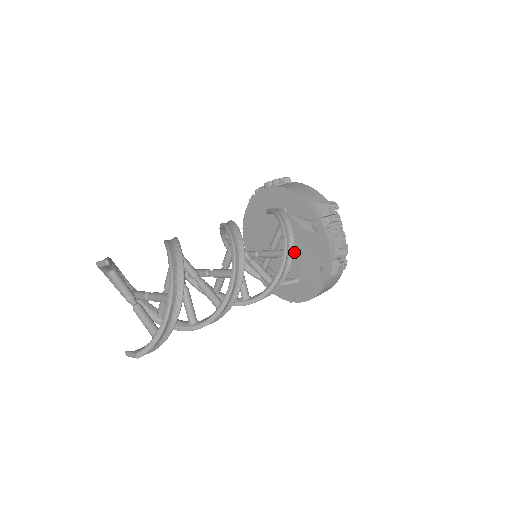
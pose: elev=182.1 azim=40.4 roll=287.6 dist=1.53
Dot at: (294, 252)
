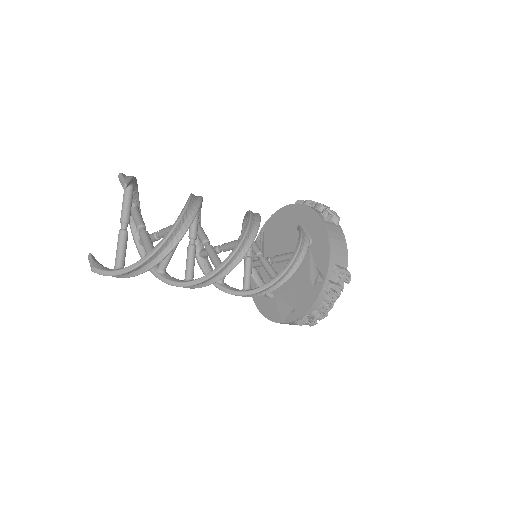
Dot at: occluded
